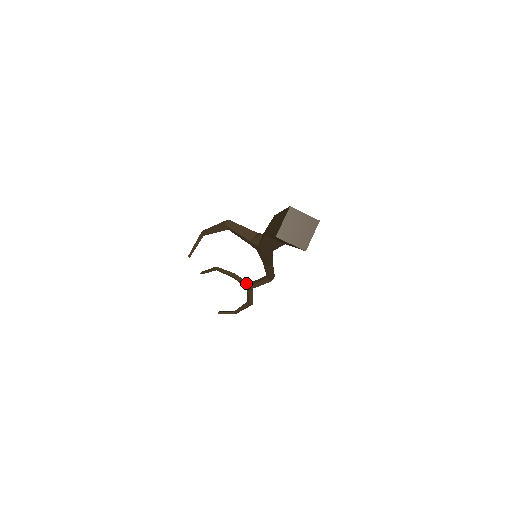
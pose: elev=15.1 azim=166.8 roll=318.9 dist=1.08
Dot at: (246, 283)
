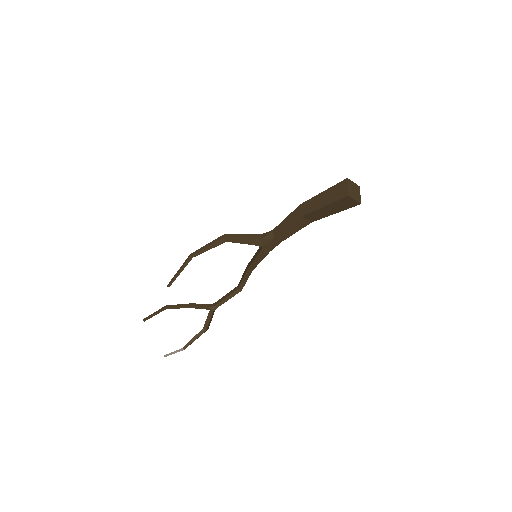
Dot at: (209, 305)
